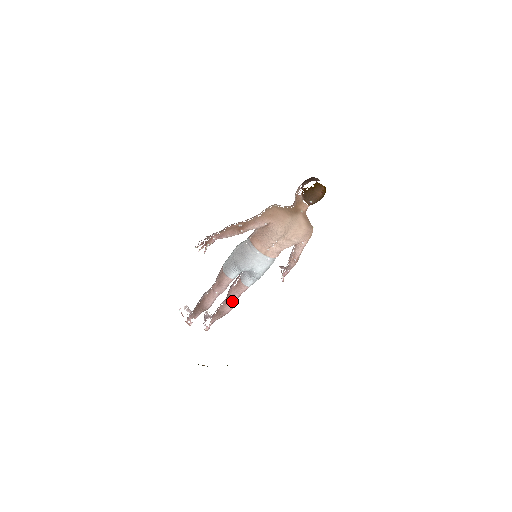
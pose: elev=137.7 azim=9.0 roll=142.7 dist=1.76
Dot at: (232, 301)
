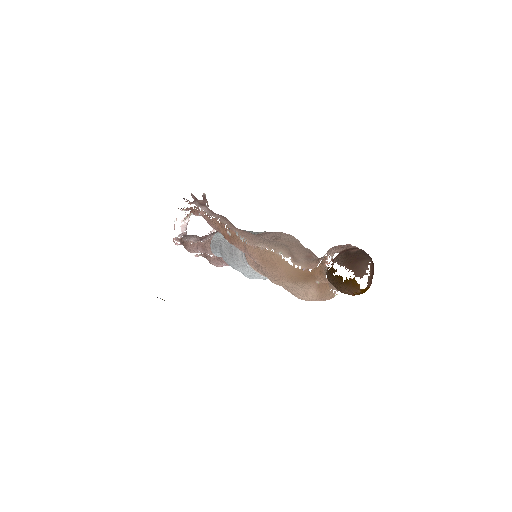
Dot at: (220, 264)
